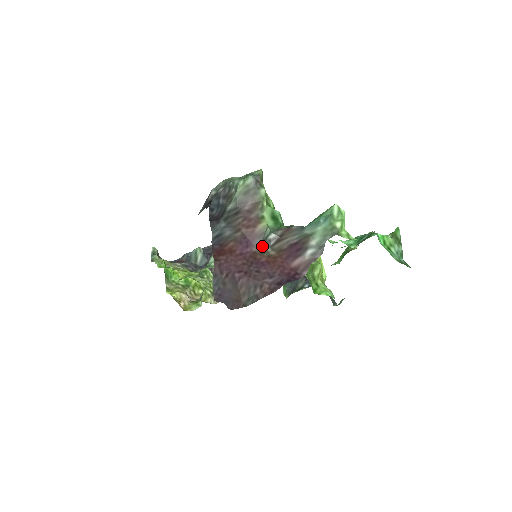
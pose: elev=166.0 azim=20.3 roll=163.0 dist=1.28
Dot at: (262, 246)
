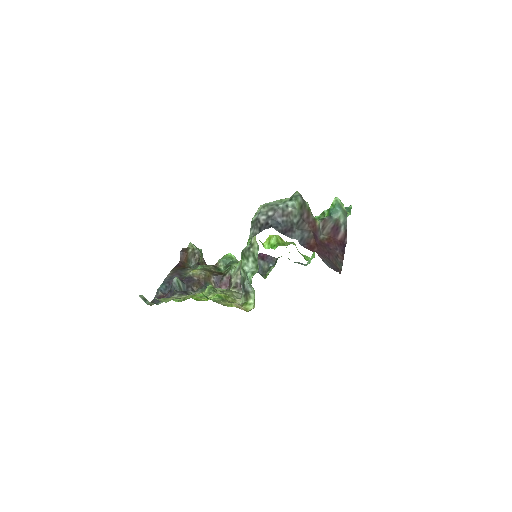
Dot at: (320, 235)
